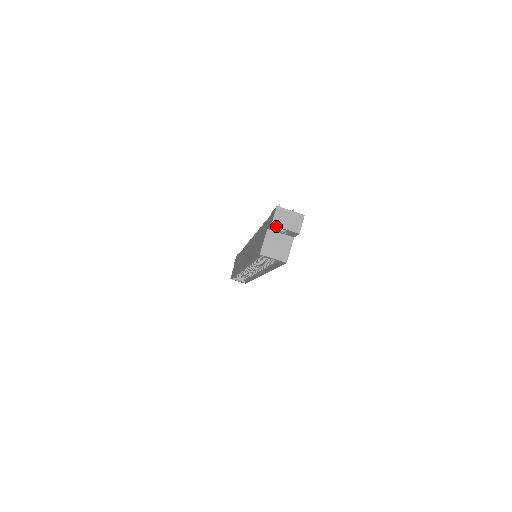
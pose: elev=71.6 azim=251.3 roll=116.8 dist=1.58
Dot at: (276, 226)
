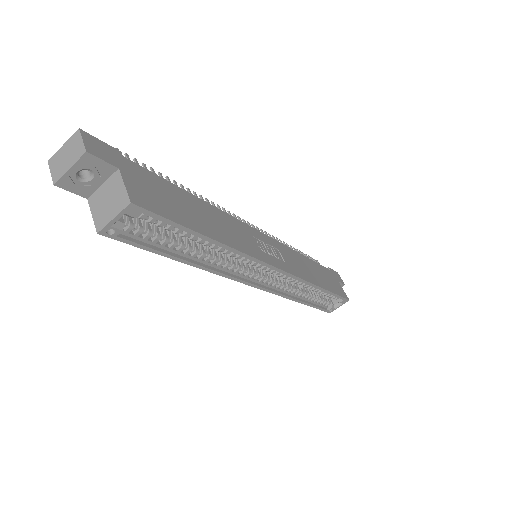
Dot at: (60, 180)
